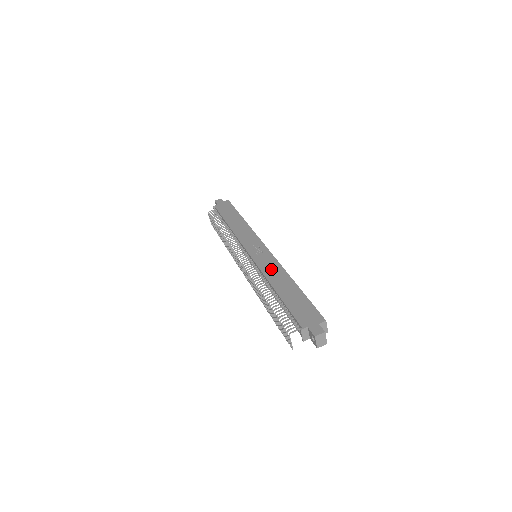
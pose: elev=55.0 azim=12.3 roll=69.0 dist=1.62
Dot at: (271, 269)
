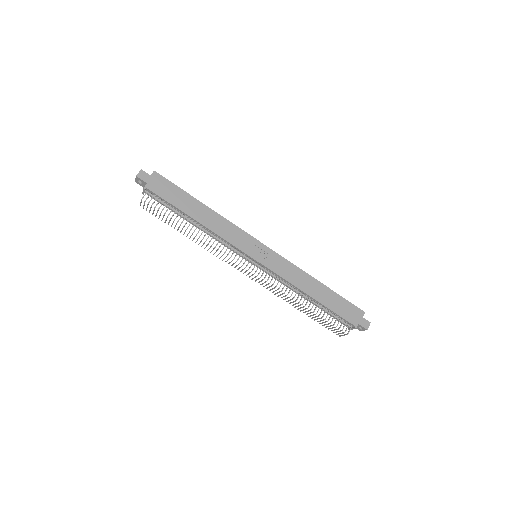
Dot at: (292, 274)
